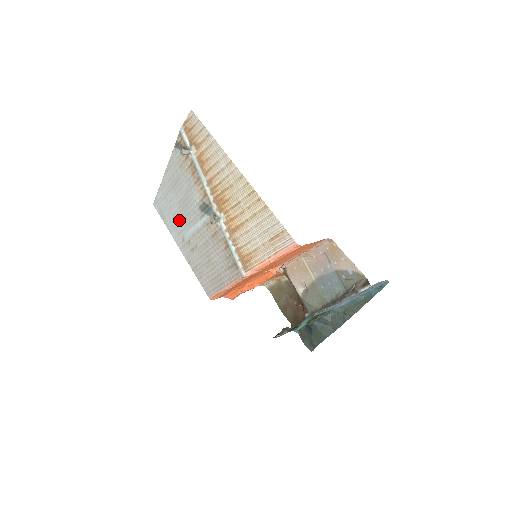
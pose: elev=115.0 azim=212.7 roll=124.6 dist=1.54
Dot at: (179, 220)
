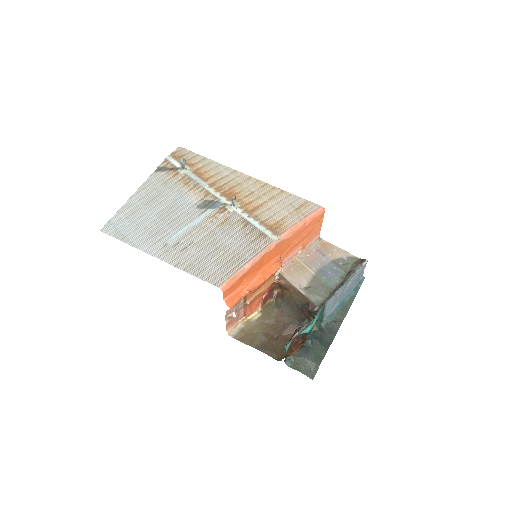
Dot at: (158, 229)
